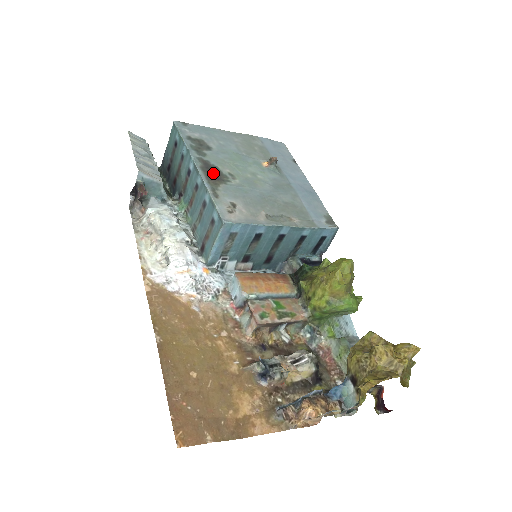
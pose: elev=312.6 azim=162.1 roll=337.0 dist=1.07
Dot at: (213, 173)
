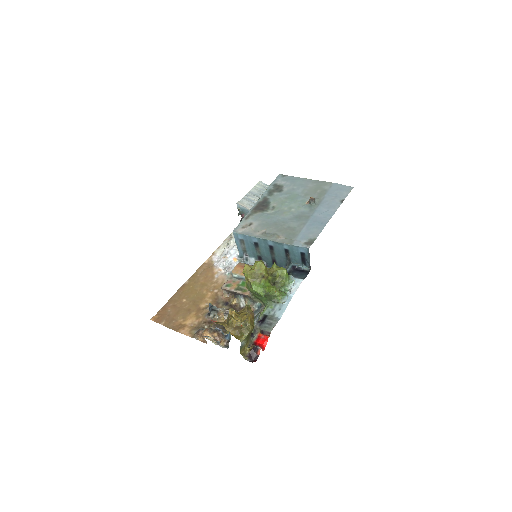
Dot at: (262, 206)
